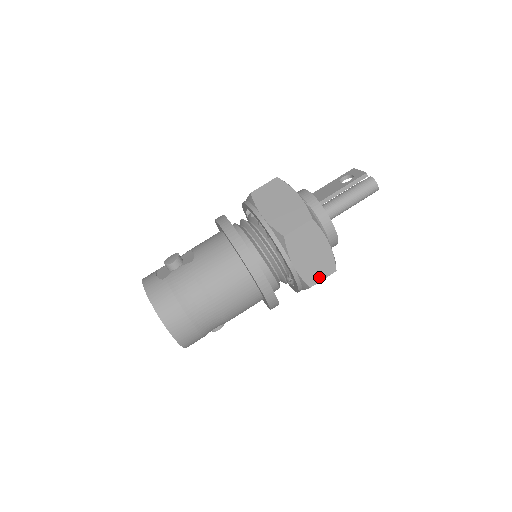
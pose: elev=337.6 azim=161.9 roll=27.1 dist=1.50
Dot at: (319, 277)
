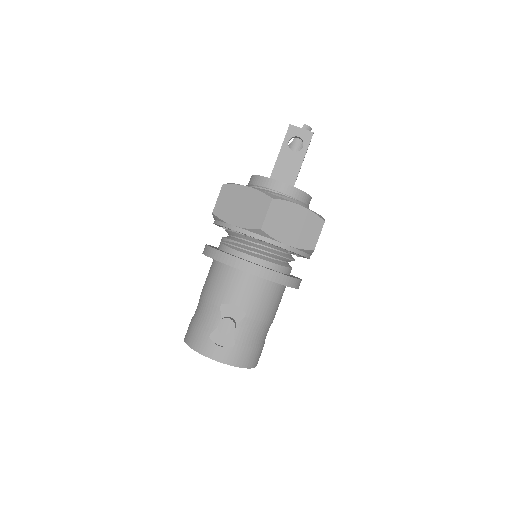
Dot at: occluded
